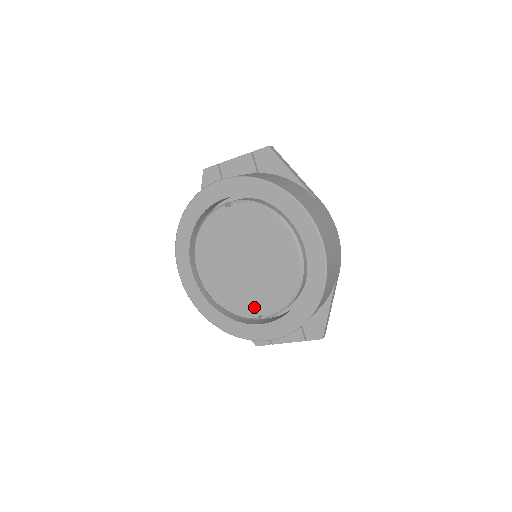
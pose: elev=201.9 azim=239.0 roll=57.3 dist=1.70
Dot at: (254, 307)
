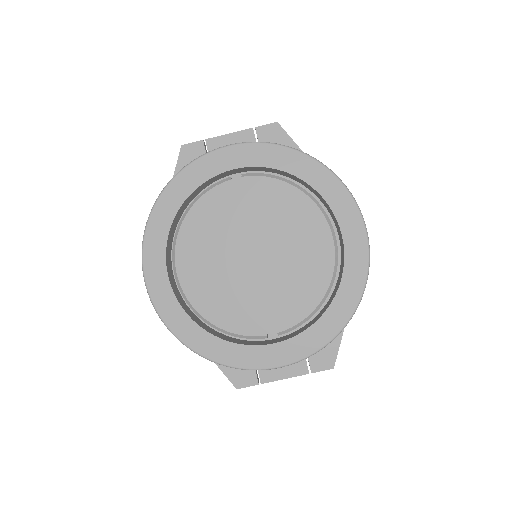
Dot at: (263, 320)
